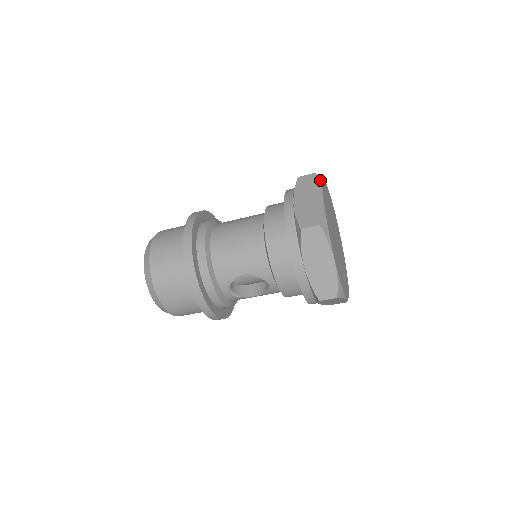
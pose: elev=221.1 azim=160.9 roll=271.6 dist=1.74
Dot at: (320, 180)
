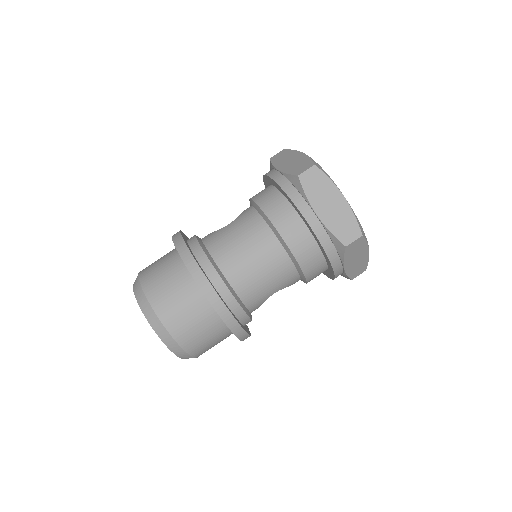
Dot at: (324, 171)
